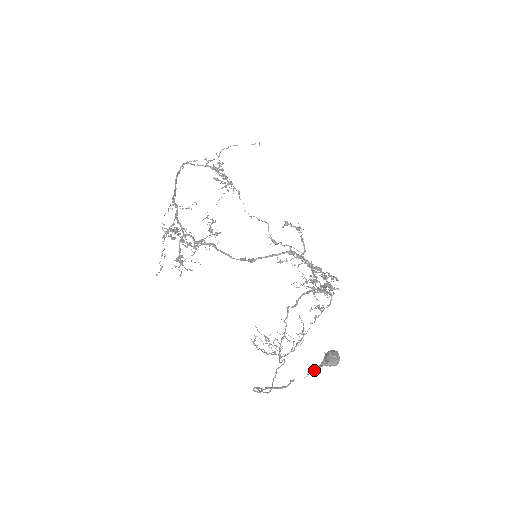
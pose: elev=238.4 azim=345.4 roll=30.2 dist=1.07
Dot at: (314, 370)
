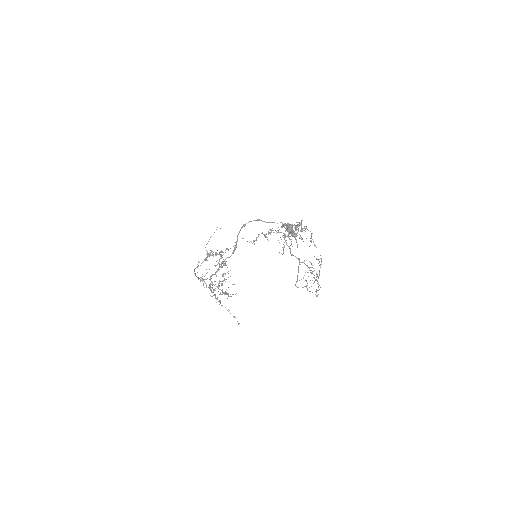
Dot at: (297, 244)
